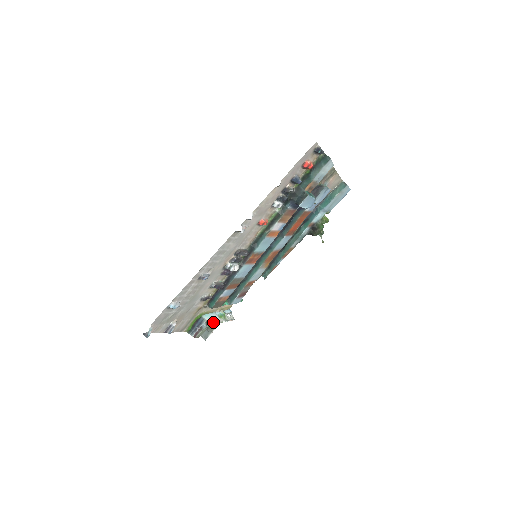
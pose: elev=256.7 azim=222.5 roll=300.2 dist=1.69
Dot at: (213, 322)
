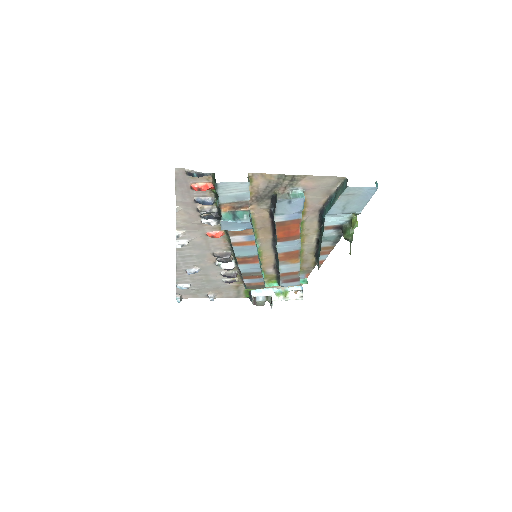
Dot at: occluded
